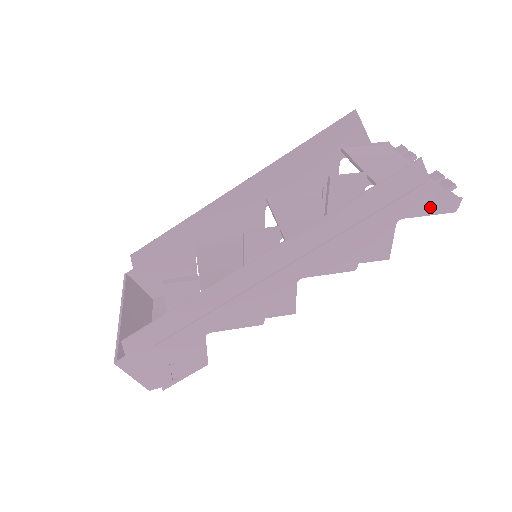
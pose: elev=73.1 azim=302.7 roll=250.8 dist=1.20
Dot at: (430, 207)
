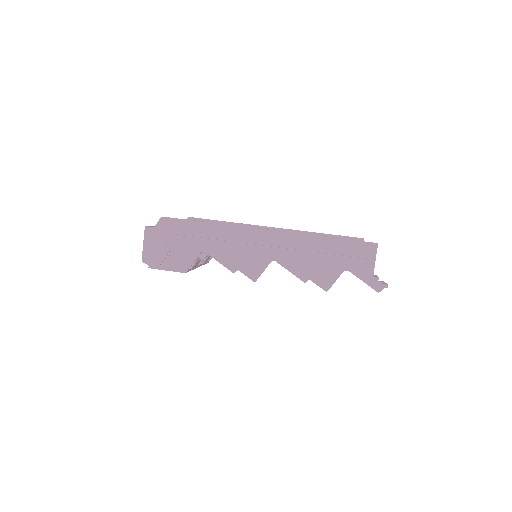
Dot at: (367, 277)
